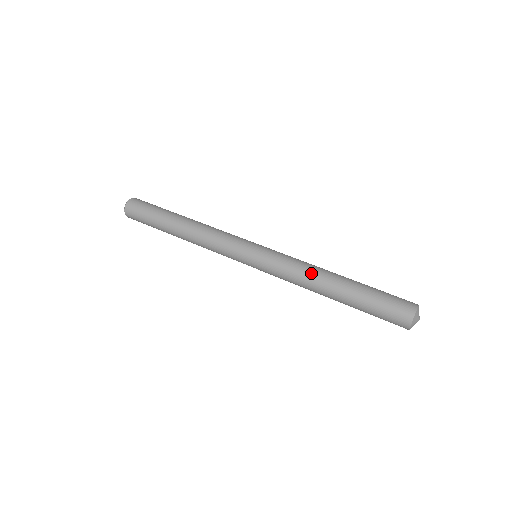
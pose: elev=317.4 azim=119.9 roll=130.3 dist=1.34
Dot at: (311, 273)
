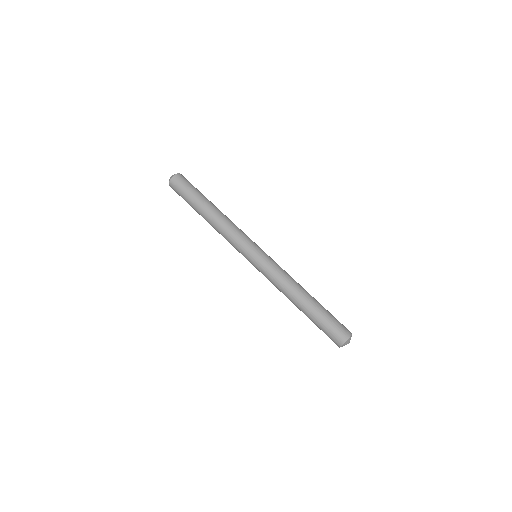
Dot at: (293, 283)
